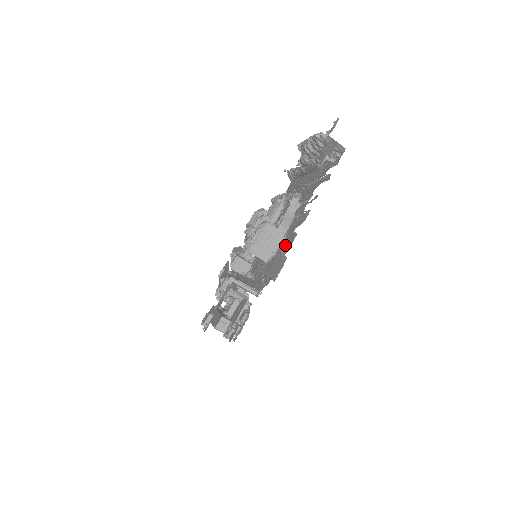
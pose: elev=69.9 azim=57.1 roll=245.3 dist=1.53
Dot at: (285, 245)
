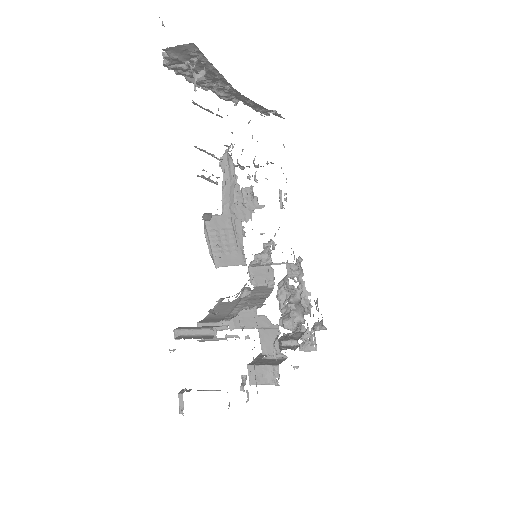
Dot at: occluded
